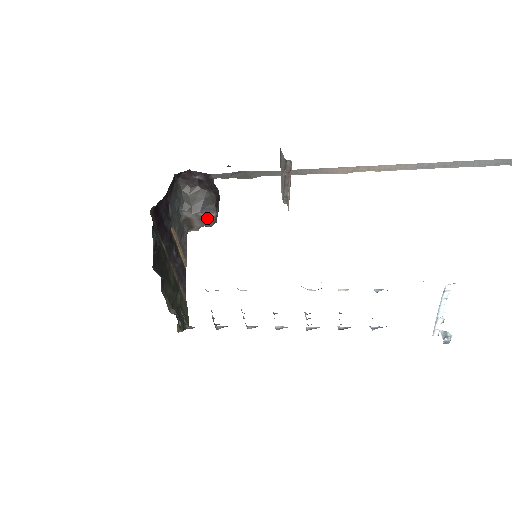
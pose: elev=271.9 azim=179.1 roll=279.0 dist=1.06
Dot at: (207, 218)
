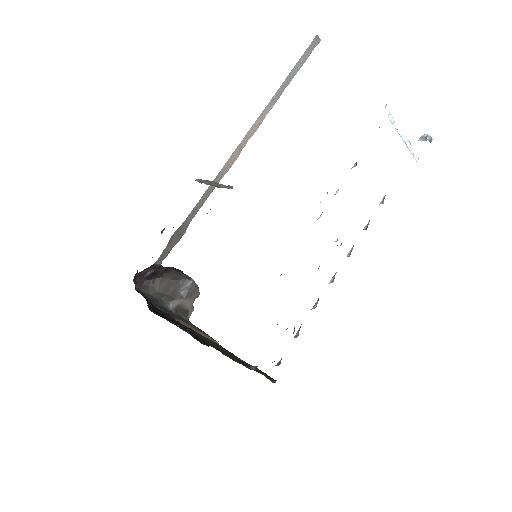
Dot at: (190, 290)
